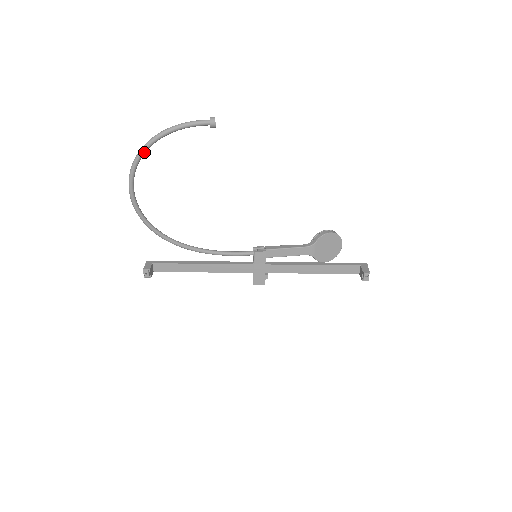
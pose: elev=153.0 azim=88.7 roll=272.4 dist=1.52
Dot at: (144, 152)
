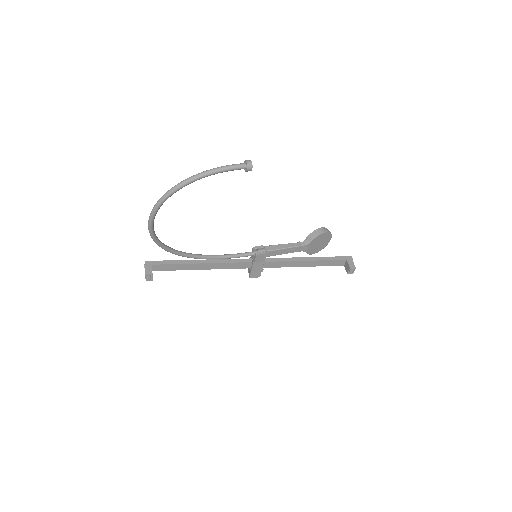
Dot at: occluded
